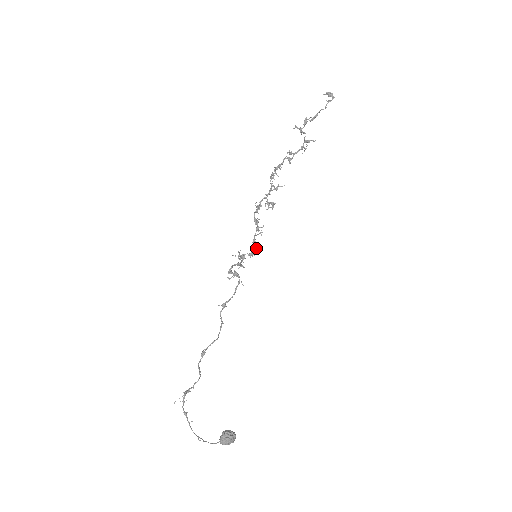
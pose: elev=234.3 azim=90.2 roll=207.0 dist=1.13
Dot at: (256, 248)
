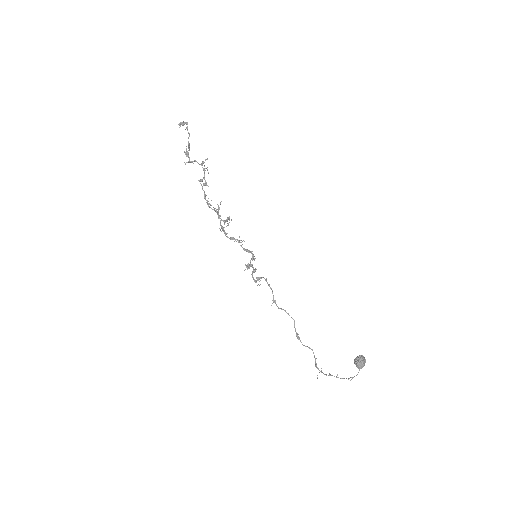
Dot at: (251, 252)
